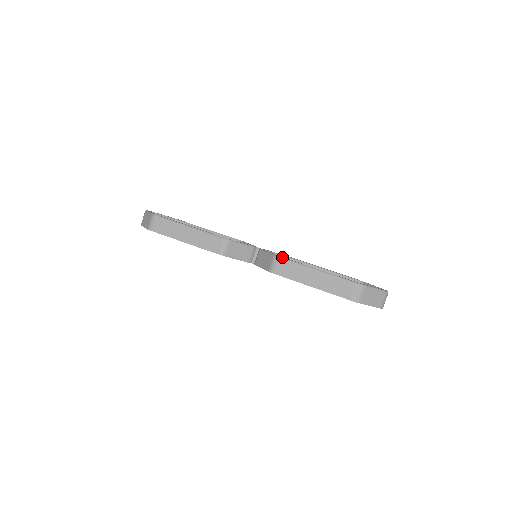
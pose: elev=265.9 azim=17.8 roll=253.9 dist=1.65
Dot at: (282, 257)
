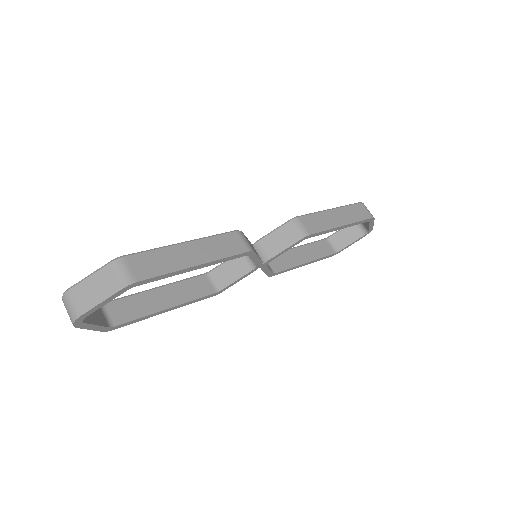
Dot at: occluded
